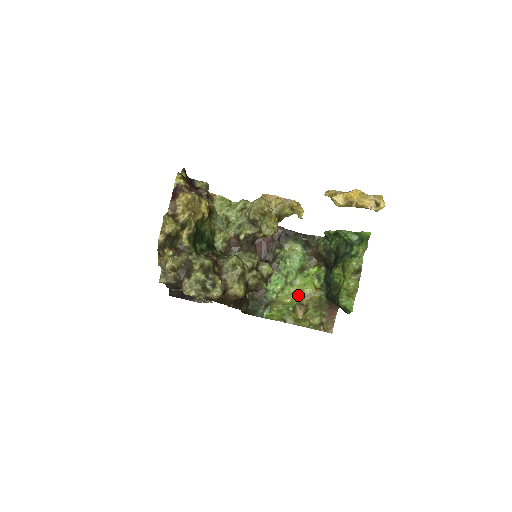
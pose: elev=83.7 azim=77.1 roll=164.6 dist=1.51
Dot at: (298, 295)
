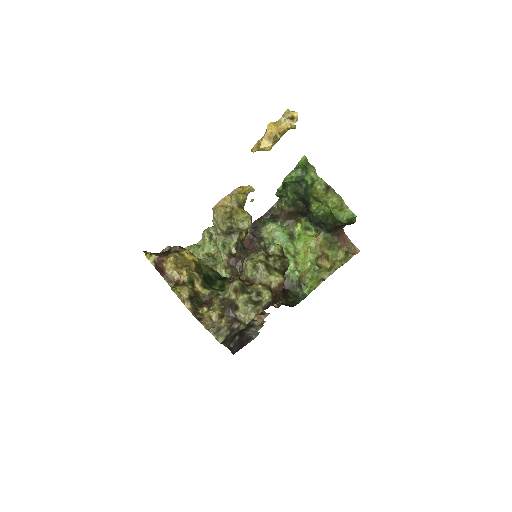
Dot at: (310, 254)
